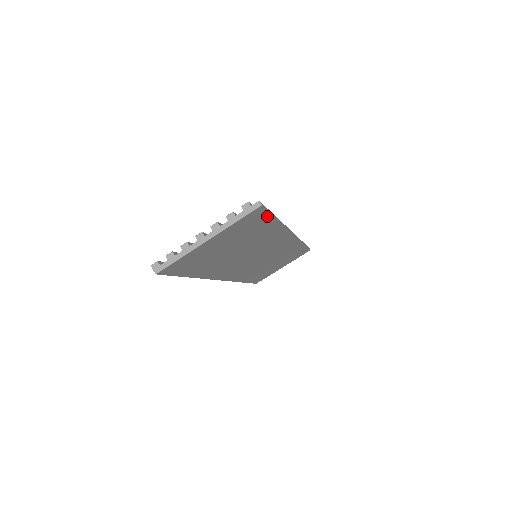
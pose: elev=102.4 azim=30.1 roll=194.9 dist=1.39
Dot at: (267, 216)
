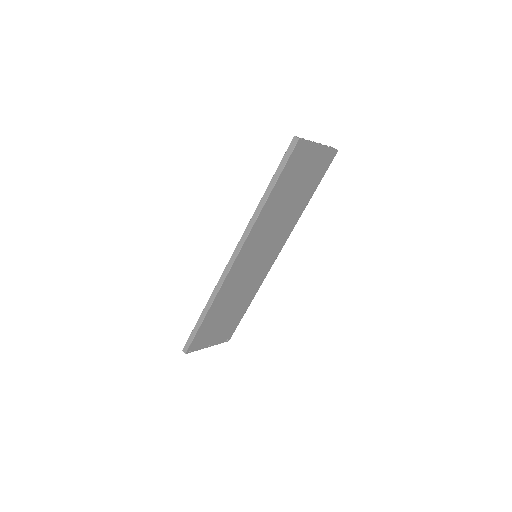
Dot at: (323, 174)
